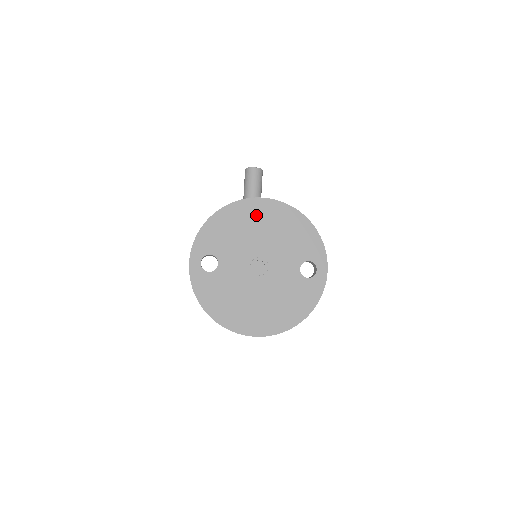
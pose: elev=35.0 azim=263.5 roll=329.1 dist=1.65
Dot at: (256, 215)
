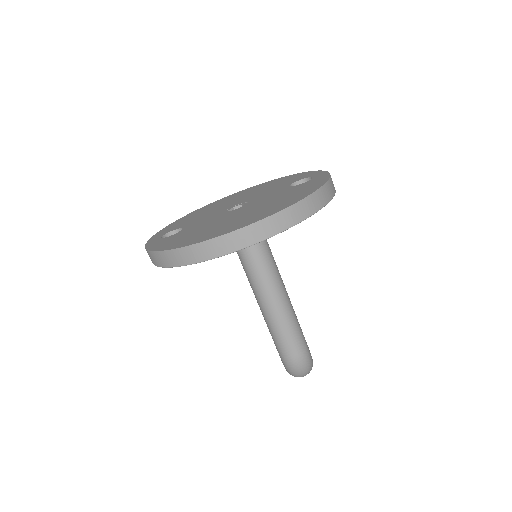
Dot at: (226, 200)
